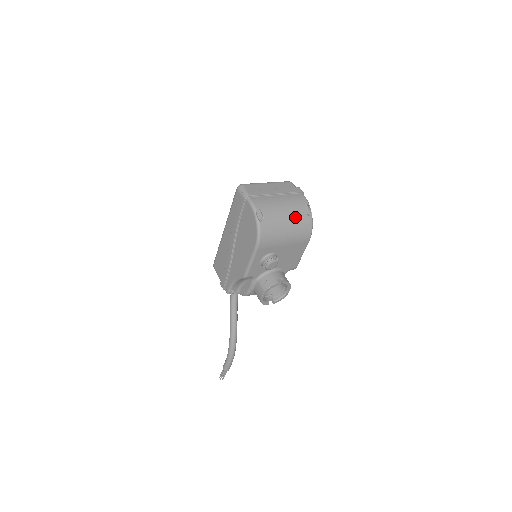
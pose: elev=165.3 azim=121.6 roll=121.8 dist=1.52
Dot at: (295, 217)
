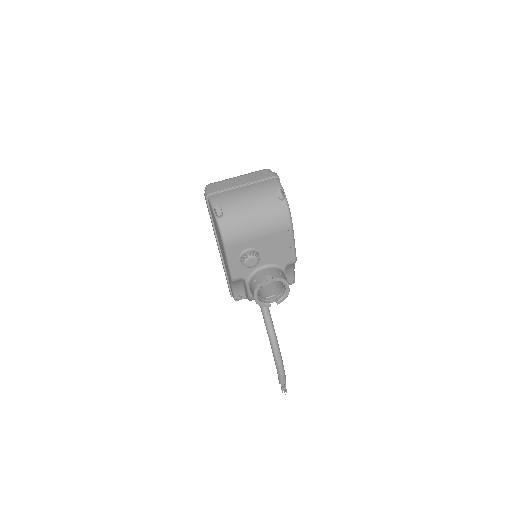
Dot at: (263, 205)
